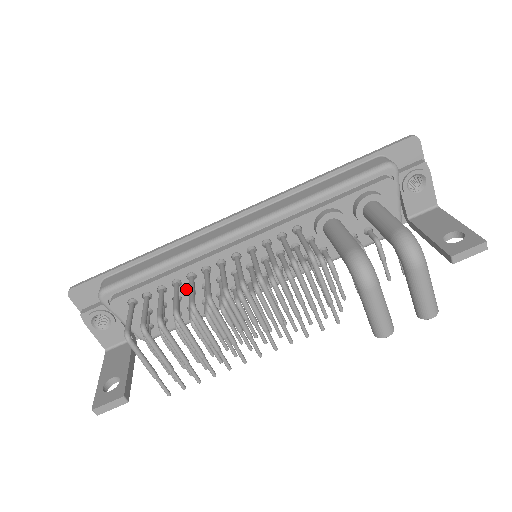
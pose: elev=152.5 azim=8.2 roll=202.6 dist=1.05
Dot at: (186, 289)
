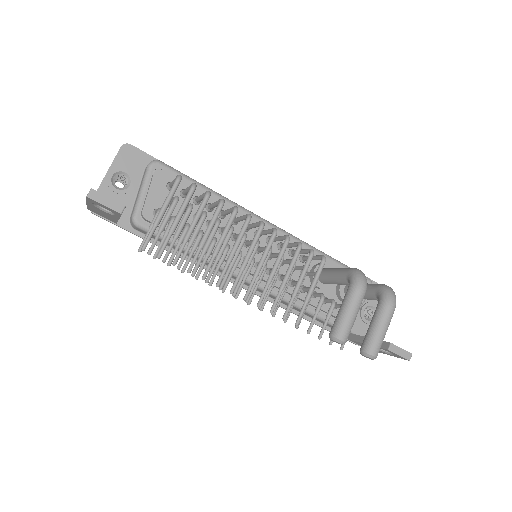
Dot at: (209, 218)
